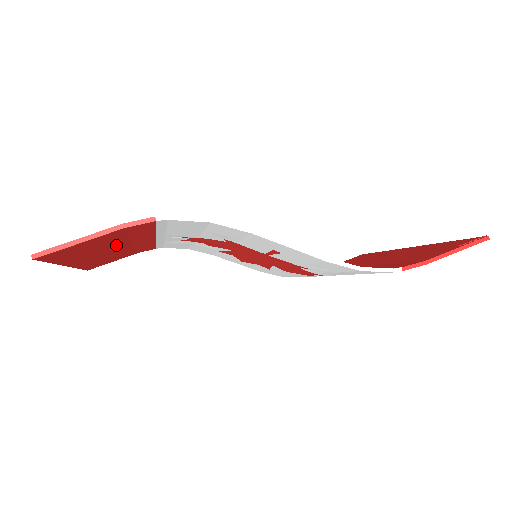
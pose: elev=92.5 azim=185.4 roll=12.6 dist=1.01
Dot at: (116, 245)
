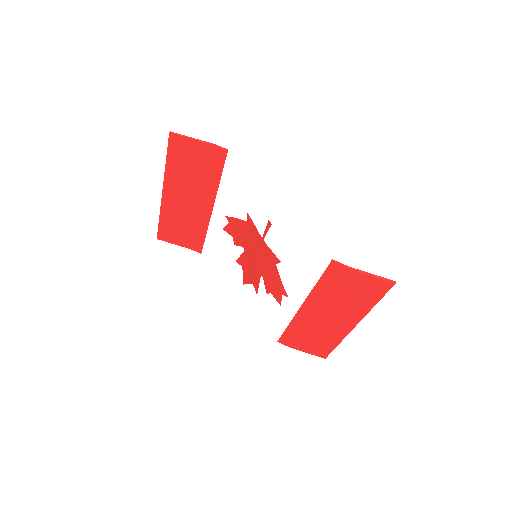
Dot at: (195, 186)
